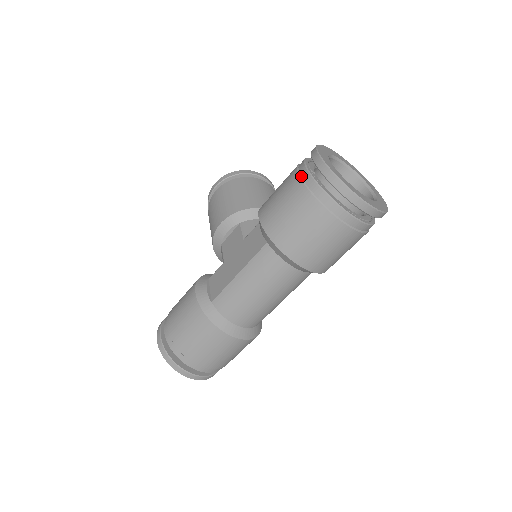
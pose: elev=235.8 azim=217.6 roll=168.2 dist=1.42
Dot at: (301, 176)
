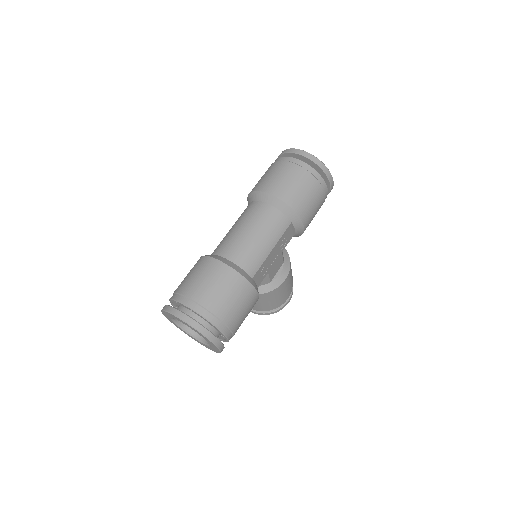
Dot at: occluded
